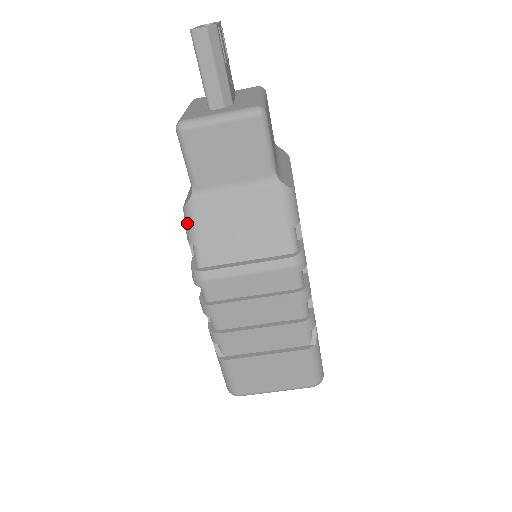
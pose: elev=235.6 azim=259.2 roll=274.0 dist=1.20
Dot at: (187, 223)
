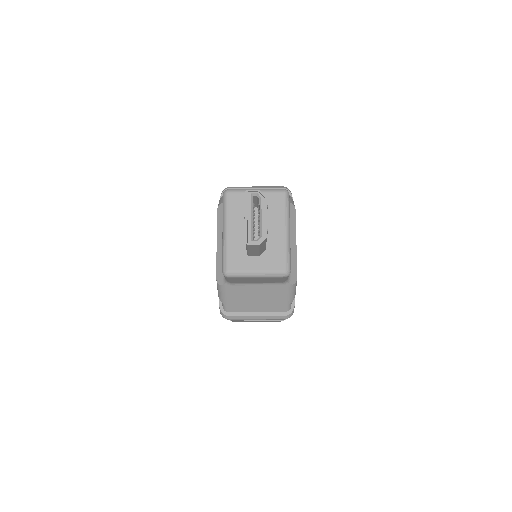
Dot at: (220, 293)
